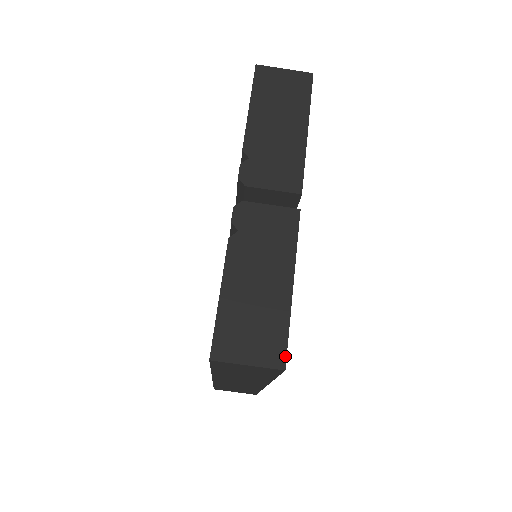
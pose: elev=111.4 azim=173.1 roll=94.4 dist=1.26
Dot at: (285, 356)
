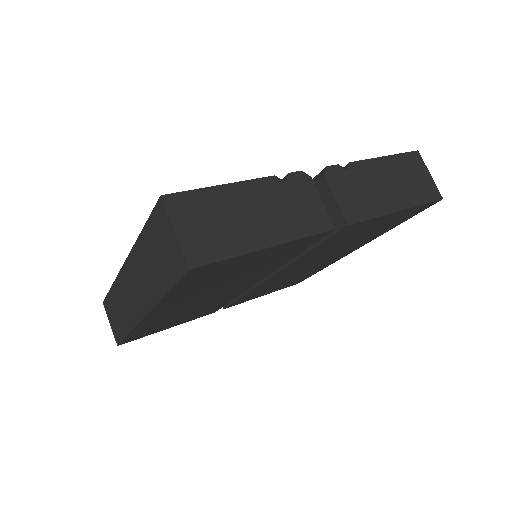
Dot at: (202, 264)
